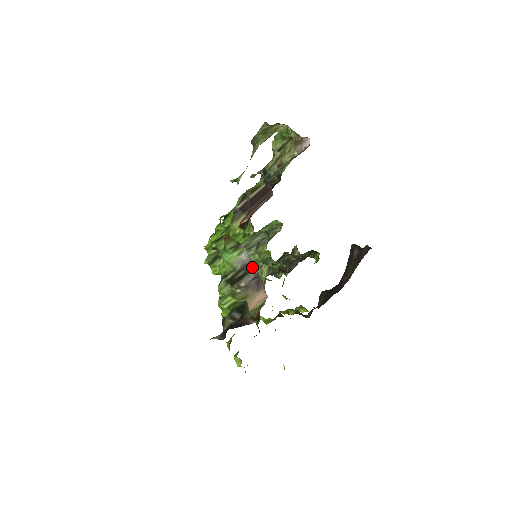
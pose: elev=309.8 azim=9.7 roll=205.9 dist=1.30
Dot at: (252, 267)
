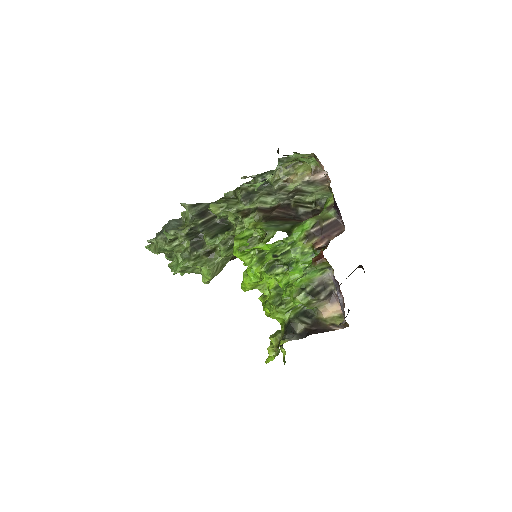
Dot at: (329, 284)
